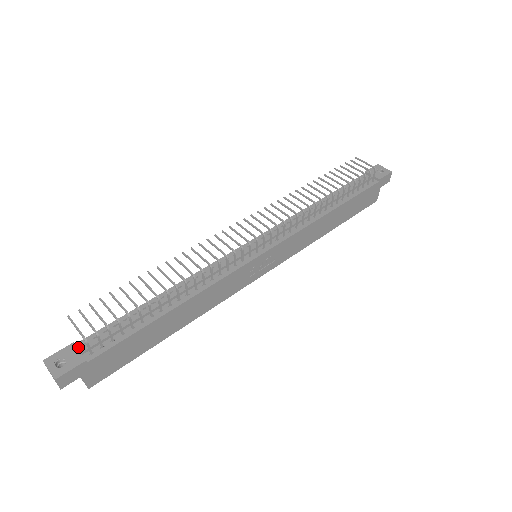
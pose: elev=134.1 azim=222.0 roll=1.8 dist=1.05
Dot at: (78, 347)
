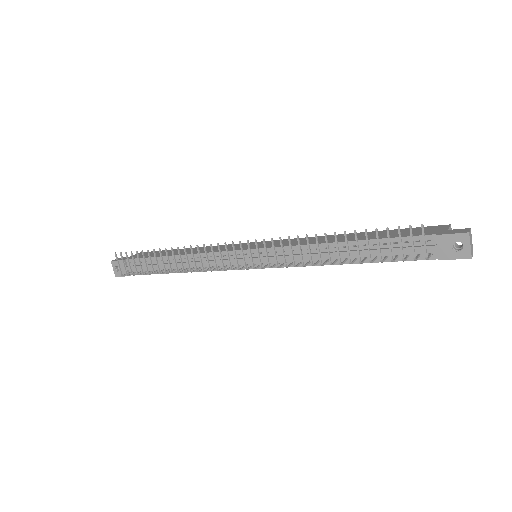
Dot at: (127, 263)
